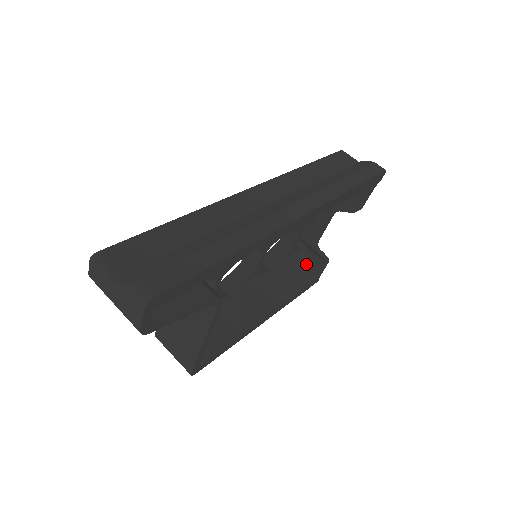
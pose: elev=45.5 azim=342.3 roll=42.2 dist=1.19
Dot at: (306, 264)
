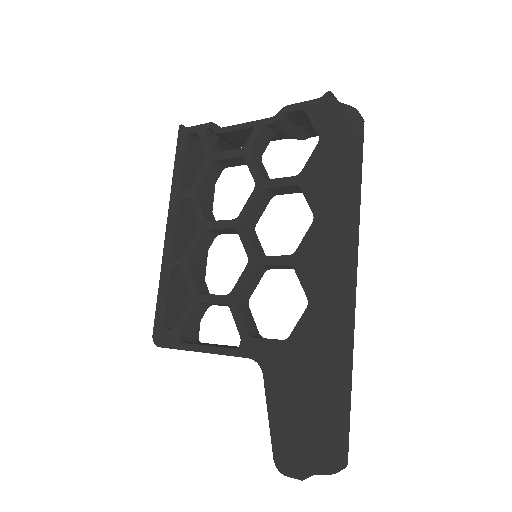
Dot at: occluded
